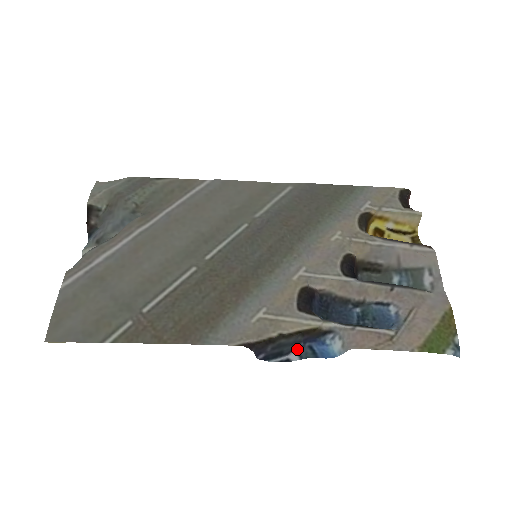
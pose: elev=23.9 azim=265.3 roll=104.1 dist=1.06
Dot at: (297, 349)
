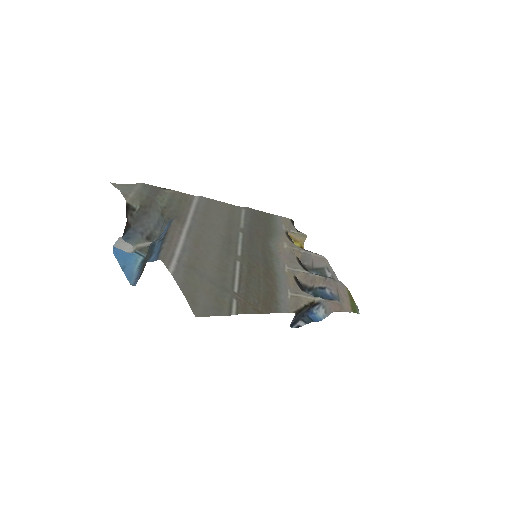
Dot at: (302, 318)
